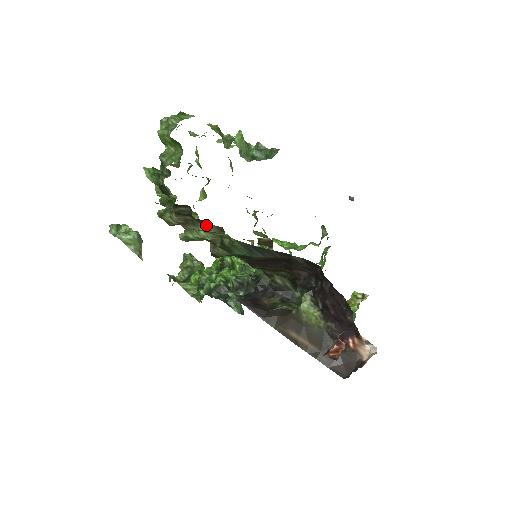
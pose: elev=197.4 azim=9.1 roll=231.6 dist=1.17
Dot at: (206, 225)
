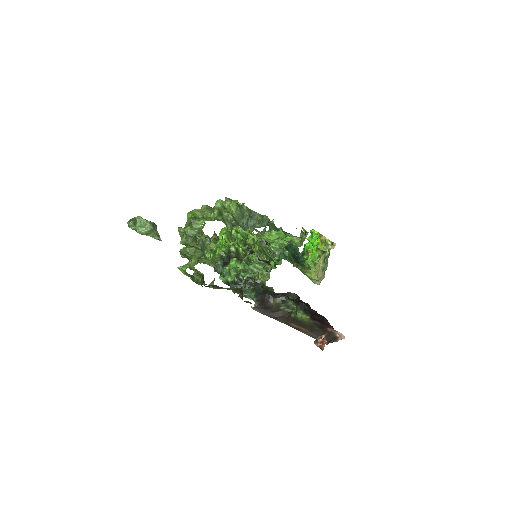
Dot at: occluded
